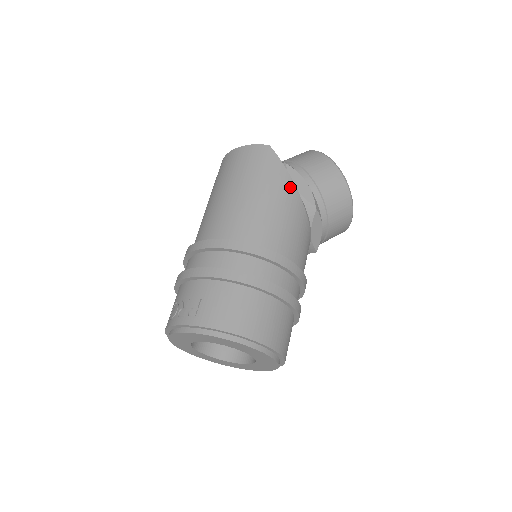
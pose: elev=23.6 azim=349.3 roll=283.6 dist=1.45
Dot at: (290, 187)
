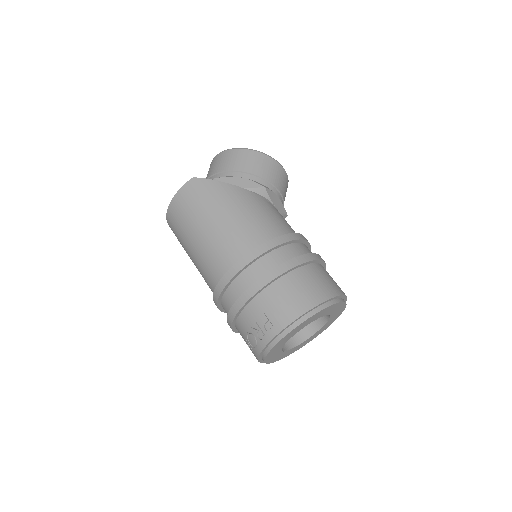
Dot at: (236, 190)
